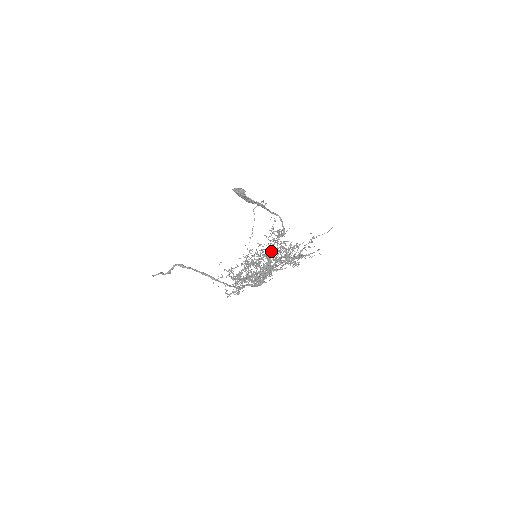
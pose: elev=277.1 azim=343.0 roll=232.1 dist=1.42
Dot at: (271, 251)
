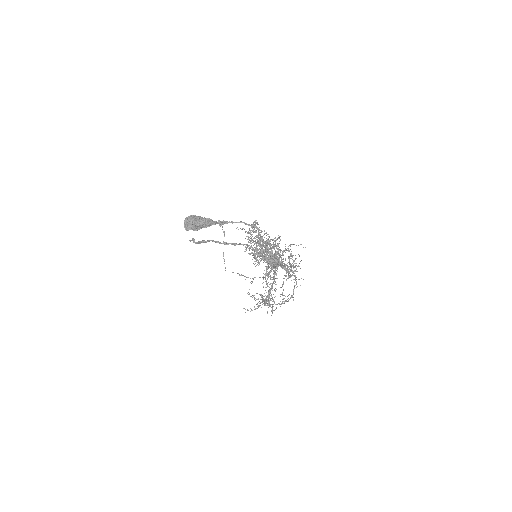
Dot at: occluded
